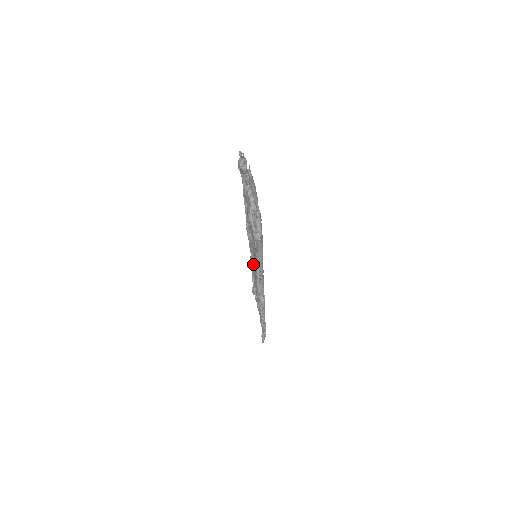
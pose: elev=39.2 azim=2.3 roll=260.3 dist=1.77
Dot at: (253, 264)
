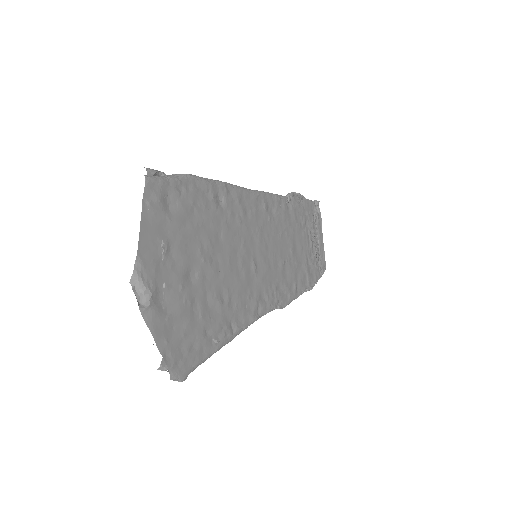
Dot at: (286, 201)
